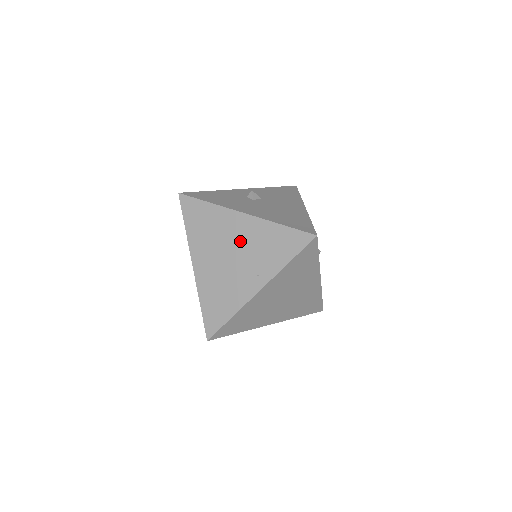
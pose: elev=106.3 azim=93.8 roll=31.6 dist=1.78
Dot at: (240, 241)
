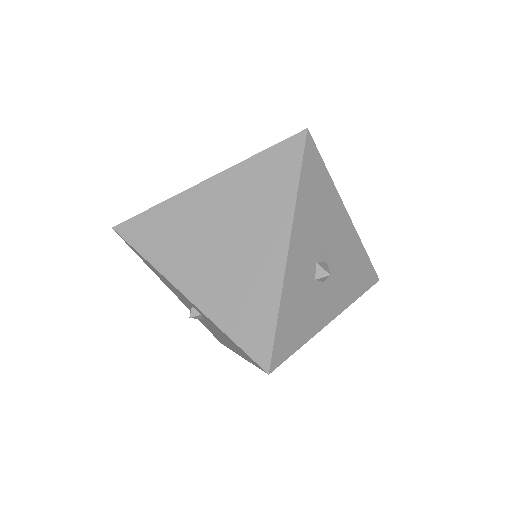
Dot at: occluded
